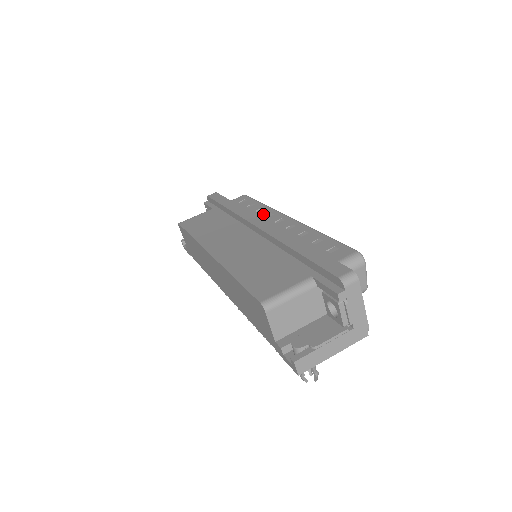
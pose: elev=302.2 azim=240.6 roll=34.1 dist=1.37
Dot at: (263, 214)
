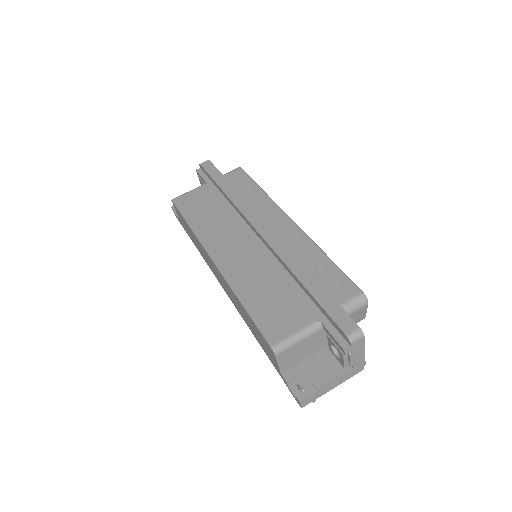
Dot at: (263, 208)
